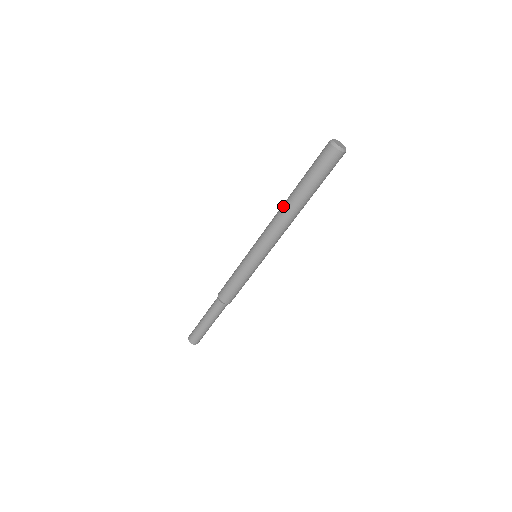
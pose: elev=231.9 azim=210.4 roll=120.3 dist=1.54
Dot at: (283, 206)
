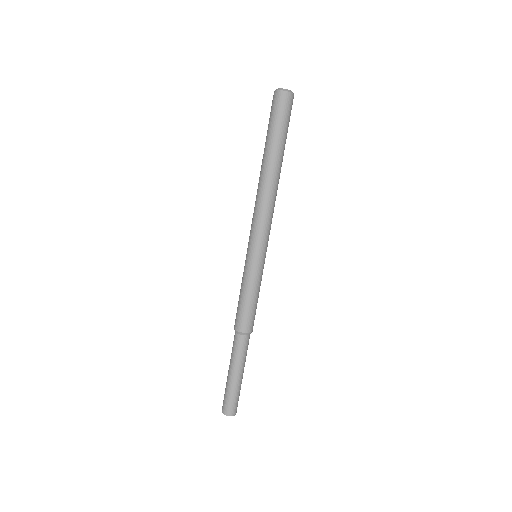
Dot at: (259, 180)
